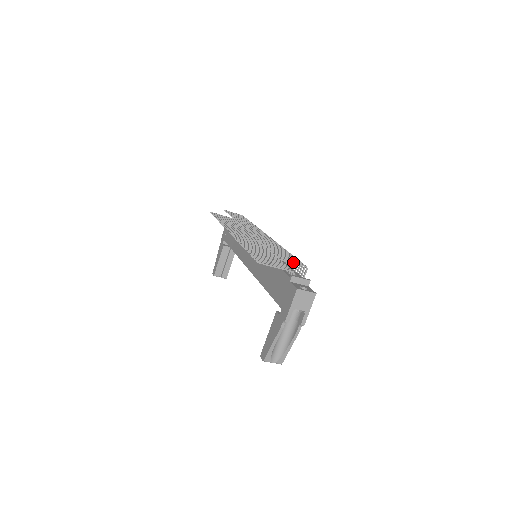
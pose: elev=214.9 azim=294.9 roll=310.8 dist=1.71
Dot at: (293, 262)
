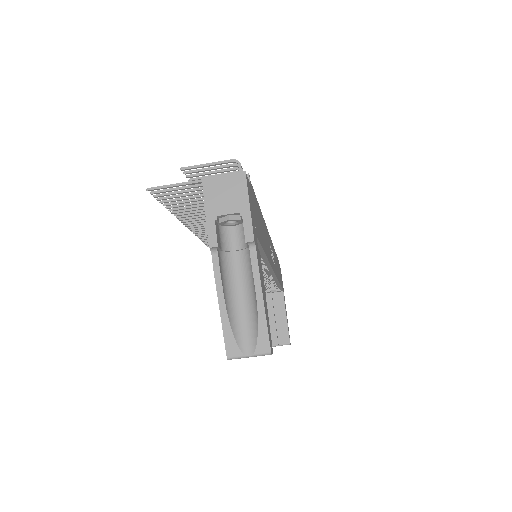
Dot at: (208, 163)
